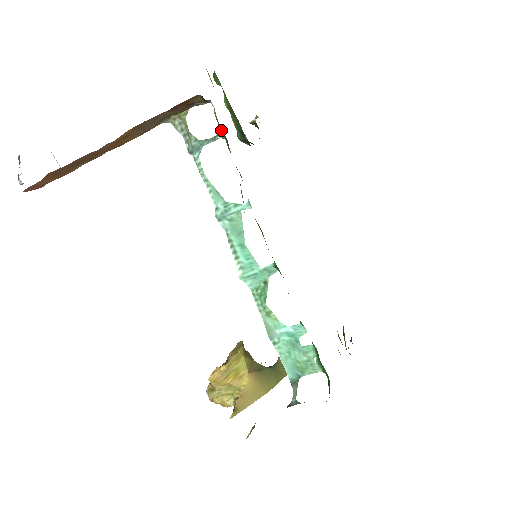
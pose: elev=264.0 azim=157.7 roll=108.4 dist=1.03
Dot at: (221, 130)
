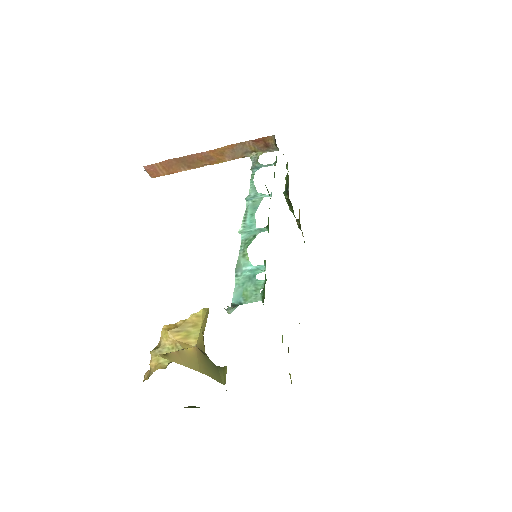
Dot at: (276, 161)
